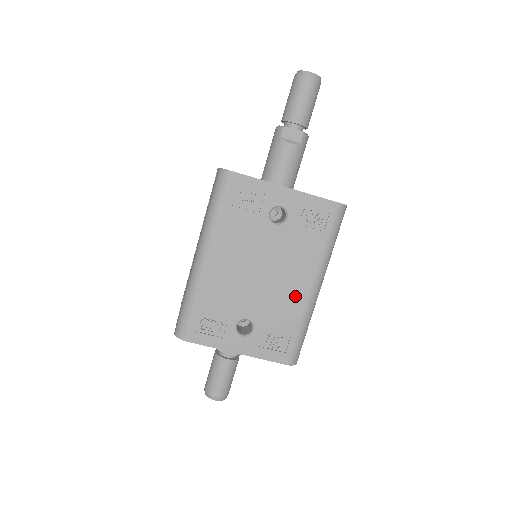
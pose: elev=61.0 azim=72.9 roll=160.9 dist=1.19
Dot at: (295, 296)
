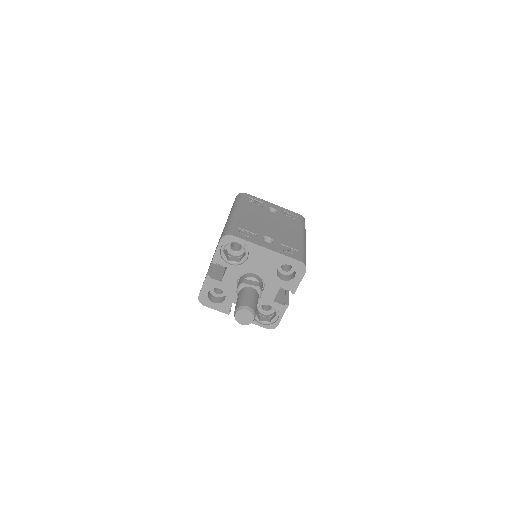
Dot at: (293, 237)
